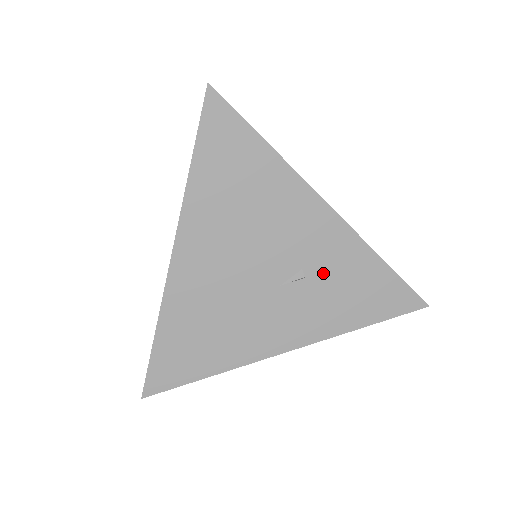
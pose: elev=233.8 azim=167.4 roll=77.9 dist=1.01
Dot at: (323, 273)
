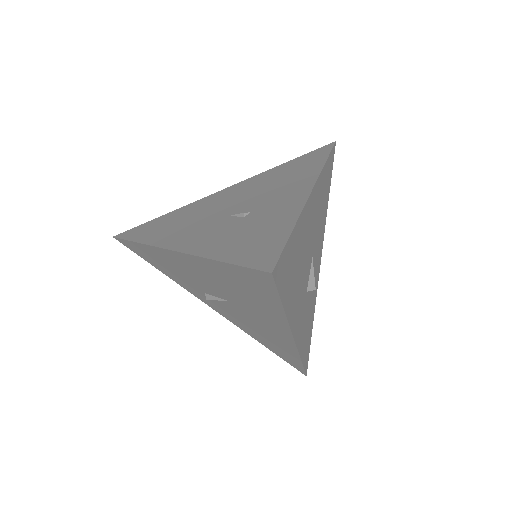
Dot at: (255, 219)
